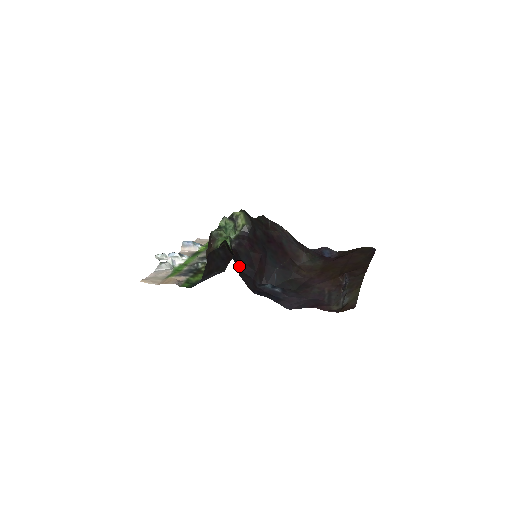
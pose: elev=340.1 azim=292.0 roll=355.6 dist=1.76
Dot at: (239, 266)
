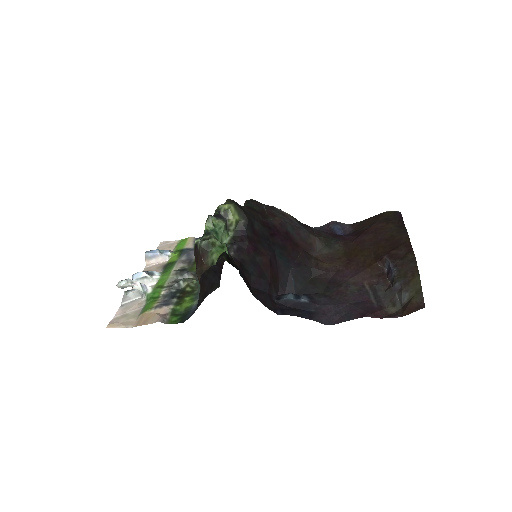
Dot at: (248, 281)
